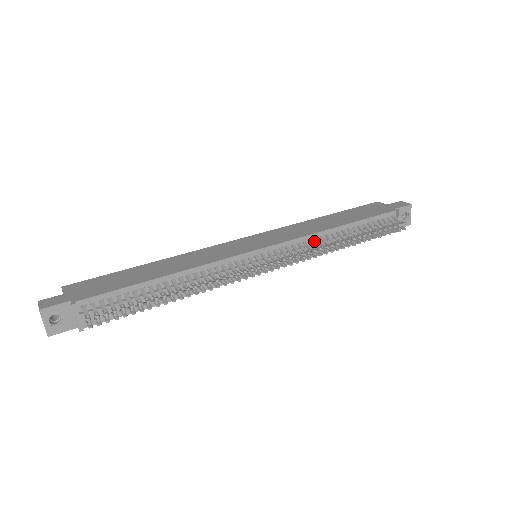
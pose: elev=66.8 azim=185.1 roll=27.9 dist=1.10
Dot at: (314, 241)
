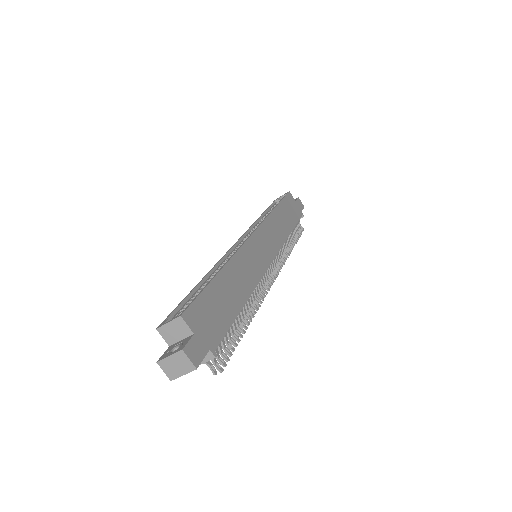
Dot at: occluded
